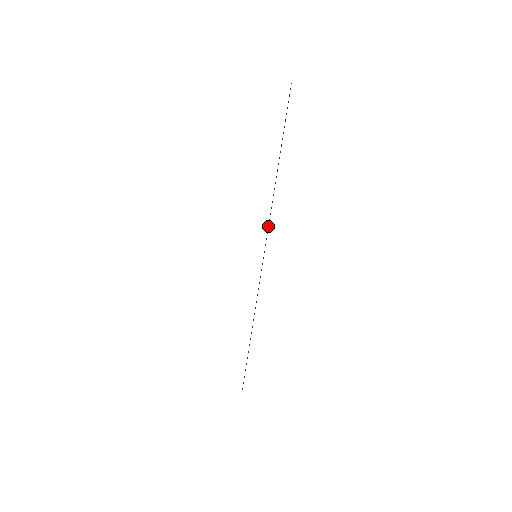
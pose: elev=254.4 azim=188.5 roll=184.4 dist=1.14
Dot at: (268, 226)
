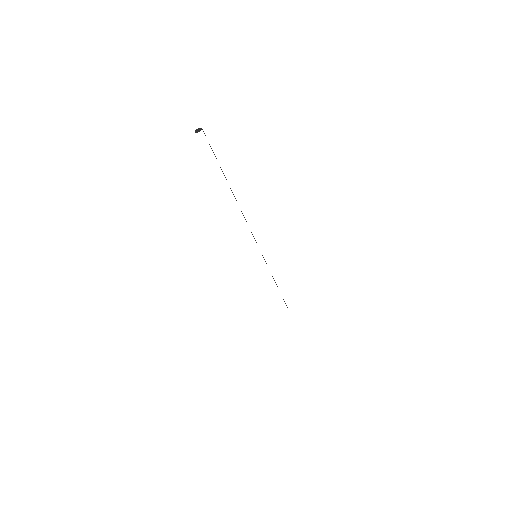
Dot at: occluded
